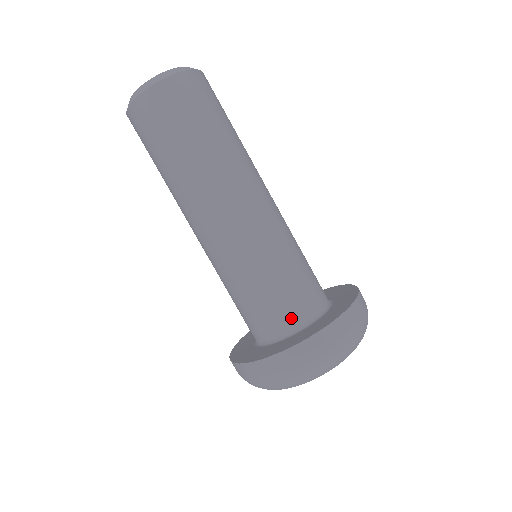
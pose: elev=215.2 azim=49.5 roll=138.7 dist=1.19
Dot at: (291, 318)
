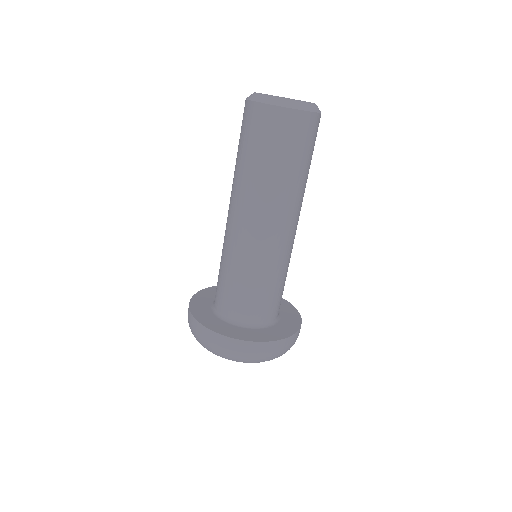
Dot at: (267, 316)
